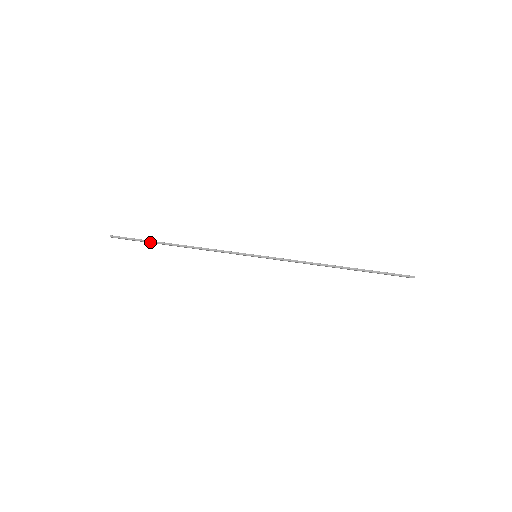
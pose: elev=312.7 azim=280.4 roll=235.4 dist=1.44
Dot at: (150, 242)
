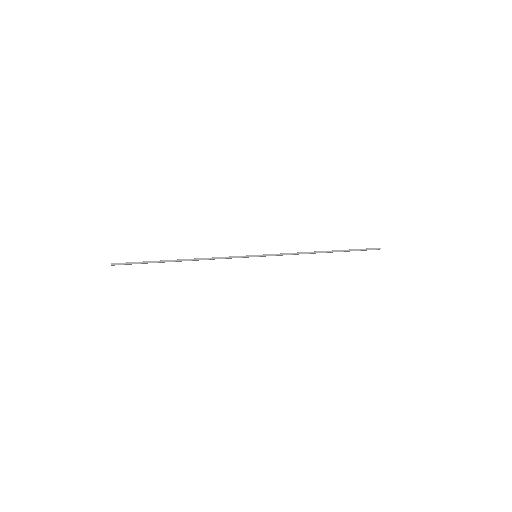
Dot at: (154, 262)
